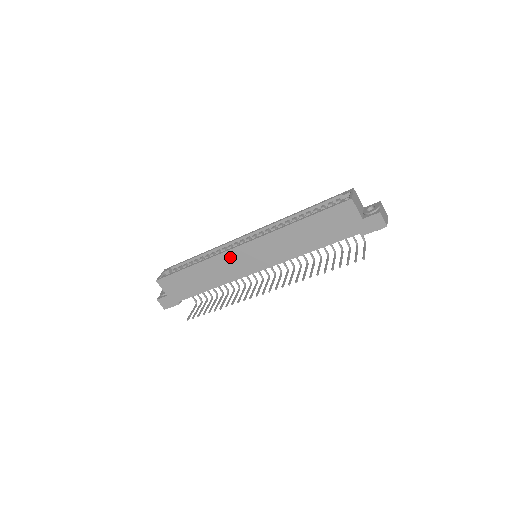
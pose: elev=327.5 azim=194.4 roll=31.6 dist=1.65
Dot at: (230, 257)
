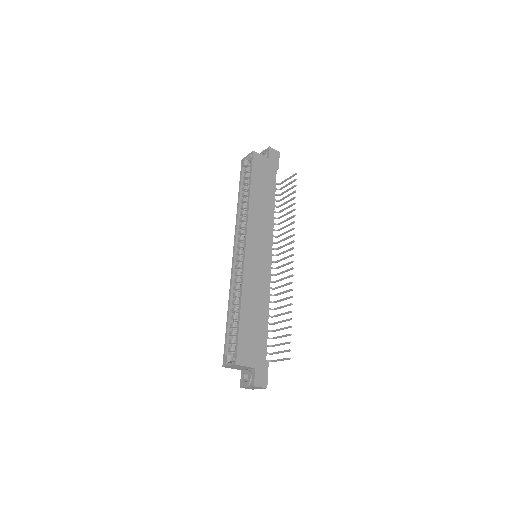
Dot at: (250, 267)
